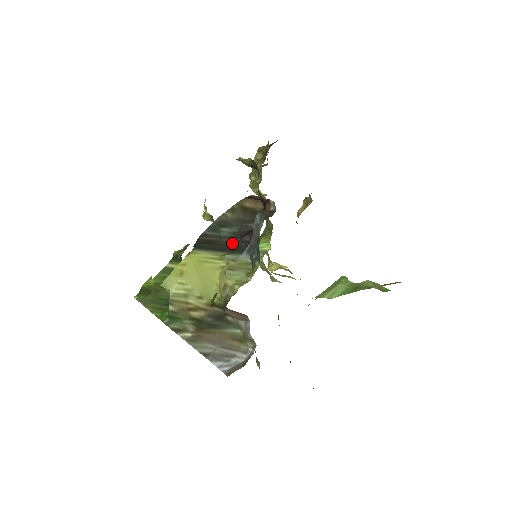
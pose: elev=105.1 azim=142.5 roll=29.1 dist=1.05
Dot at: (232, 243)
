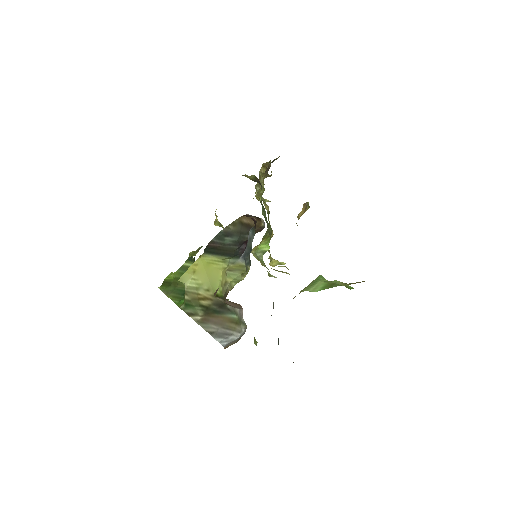
Dot at: (233, 249)
